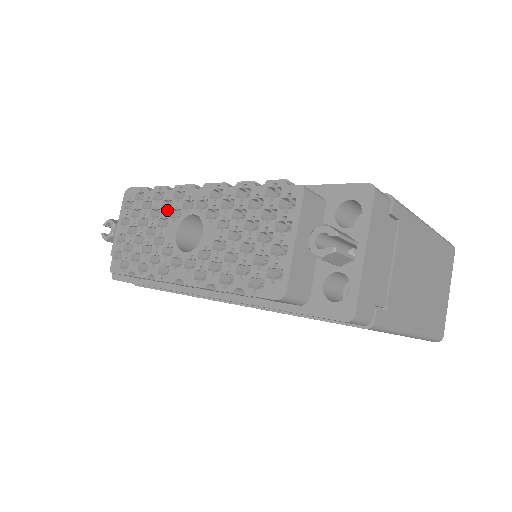
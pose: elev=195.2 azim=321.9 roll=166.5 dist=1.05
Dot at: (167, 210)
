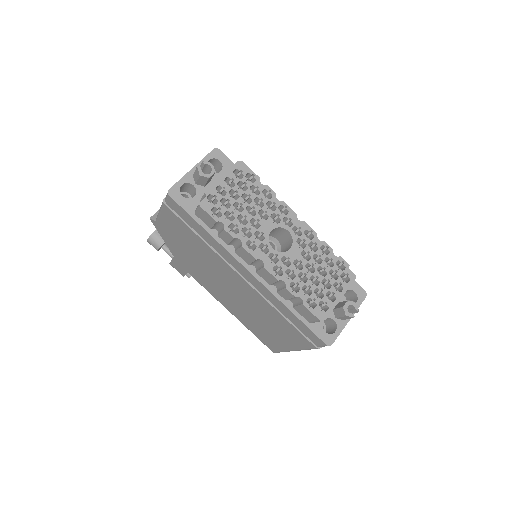
Dot at: (270, 210)
